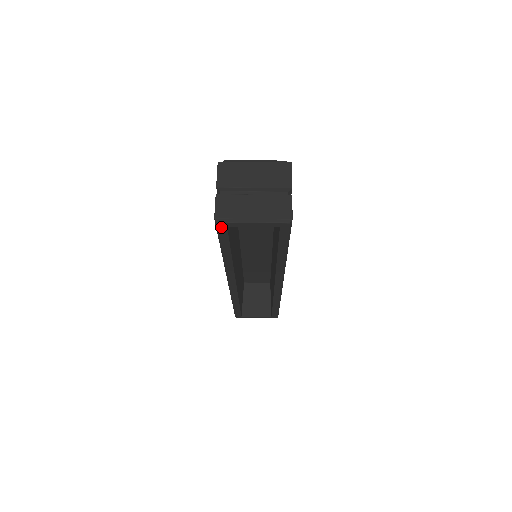
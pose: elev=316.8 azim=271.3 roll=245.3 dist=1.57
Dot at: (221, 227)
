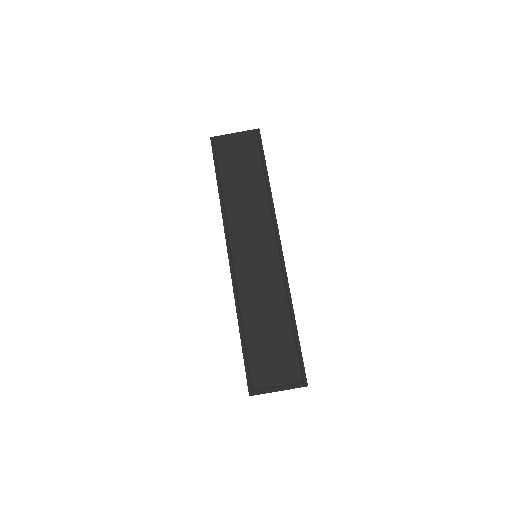
Dot at: occluded
